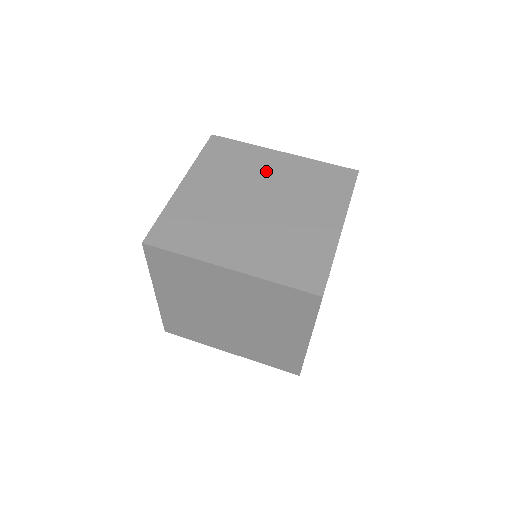
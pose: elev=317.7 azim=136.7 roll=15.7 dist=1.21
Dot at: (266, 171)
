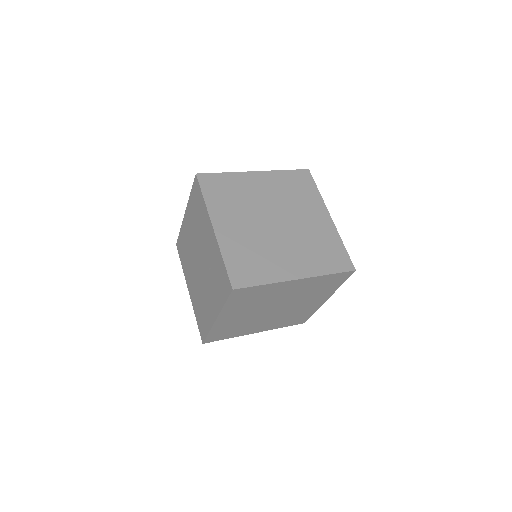
Dot at: (258, 193)
